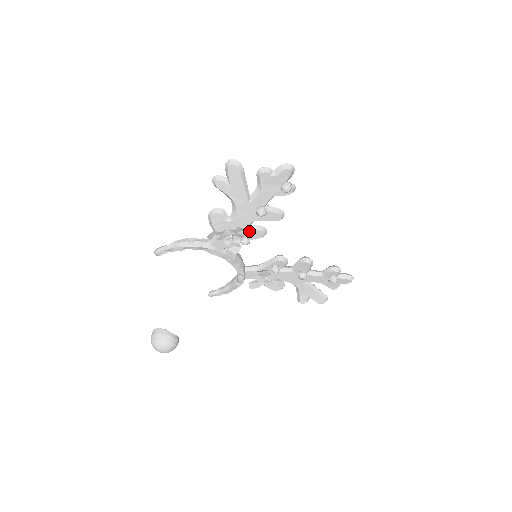
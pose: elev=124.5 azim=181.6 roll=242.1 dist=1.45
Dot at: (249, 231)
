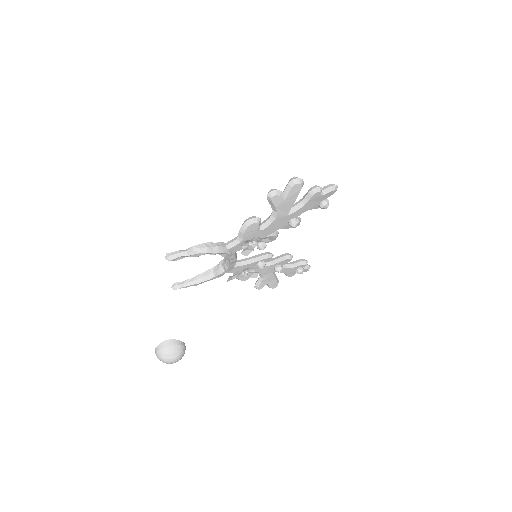
Dot at: occluded
